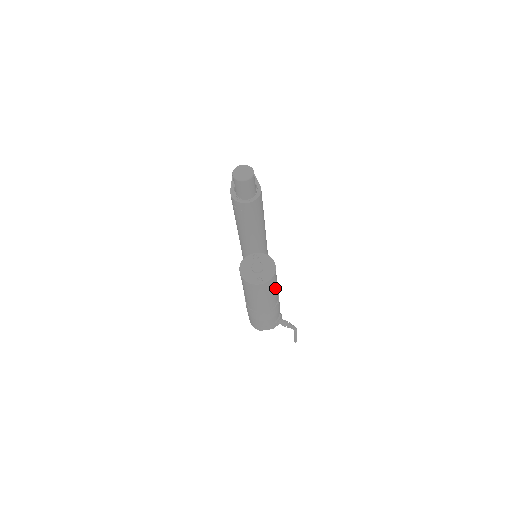
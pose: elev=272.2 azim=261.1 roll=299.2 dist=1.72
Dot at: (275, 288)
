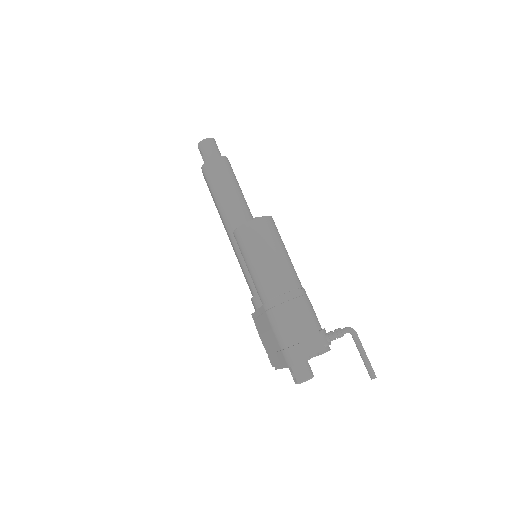
Dot at: (285, 249)
